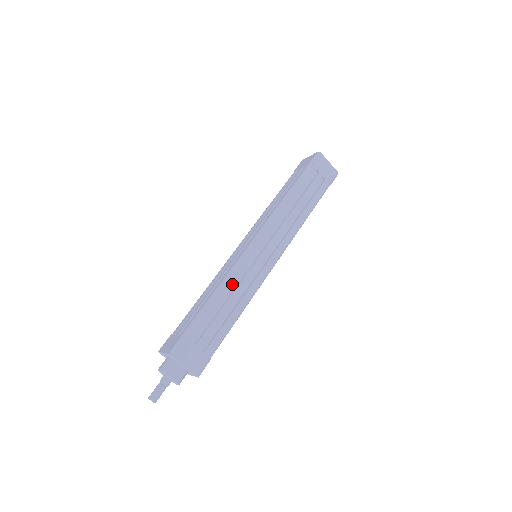
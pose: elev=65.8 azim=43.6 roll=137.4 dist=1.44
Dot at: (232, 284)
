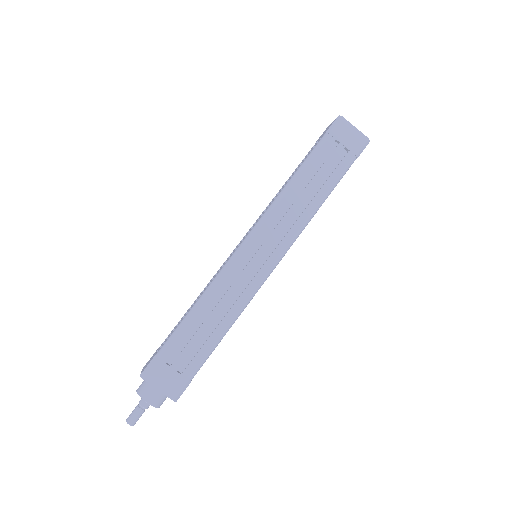
Dot at: (216, 294)
